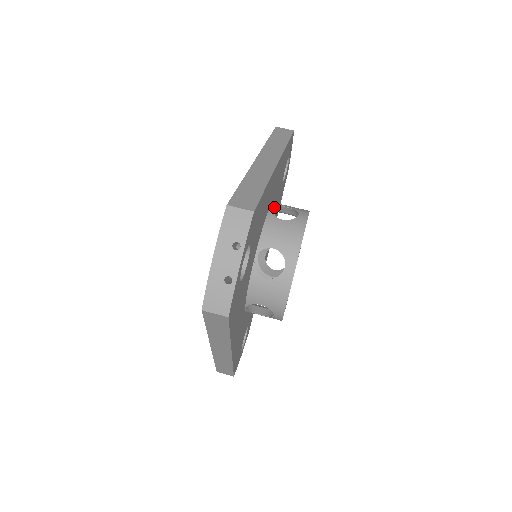
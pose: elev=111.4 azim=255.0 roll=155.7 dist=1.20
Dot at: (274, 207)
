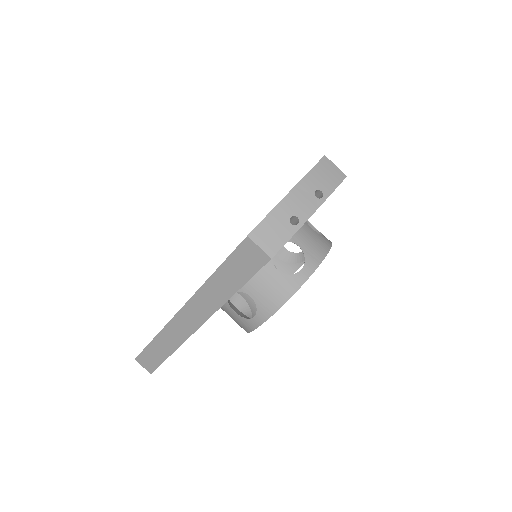
Dot at: occluded
